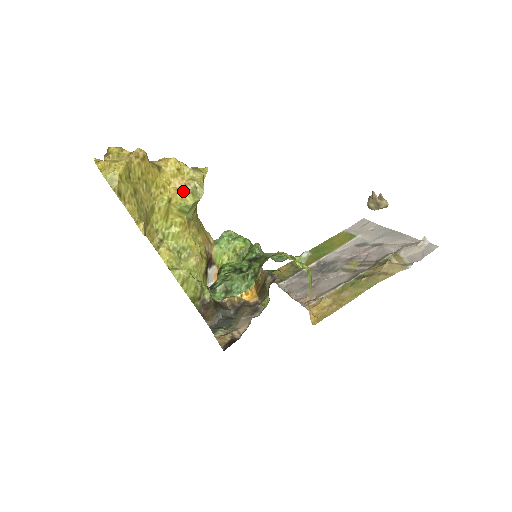
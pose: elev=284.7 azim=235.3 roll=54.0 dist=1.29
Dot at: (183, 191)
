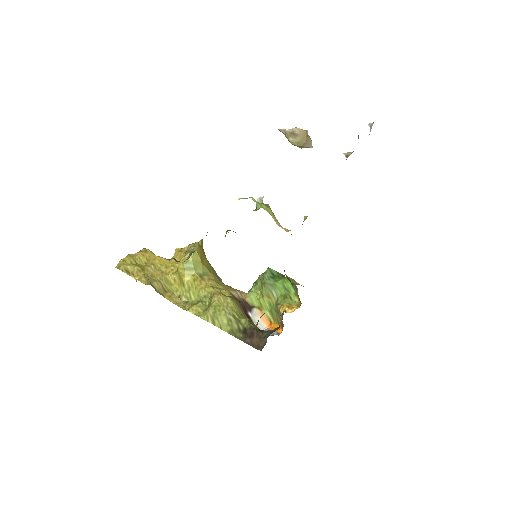
Dot at: (183, 256)
